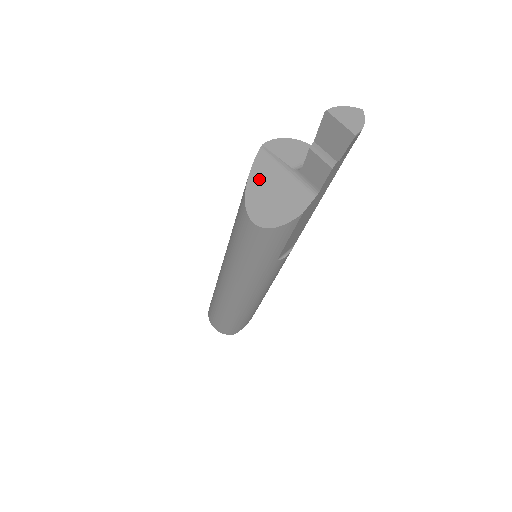
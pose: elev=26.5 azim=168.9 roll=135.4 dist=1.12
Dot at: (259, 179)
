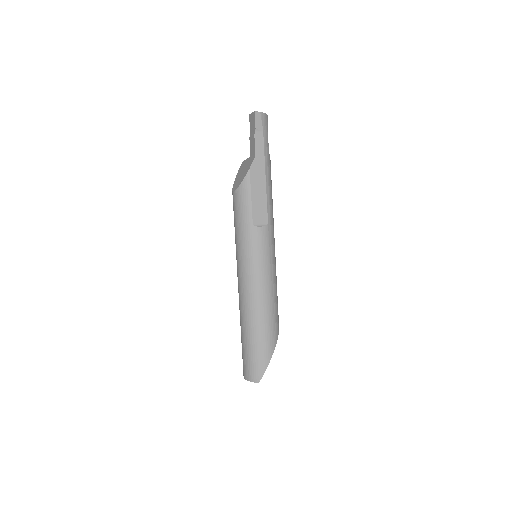
Dot at: (239, 174)
